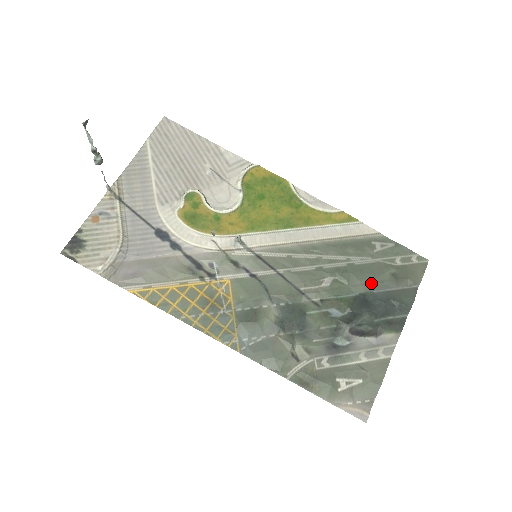
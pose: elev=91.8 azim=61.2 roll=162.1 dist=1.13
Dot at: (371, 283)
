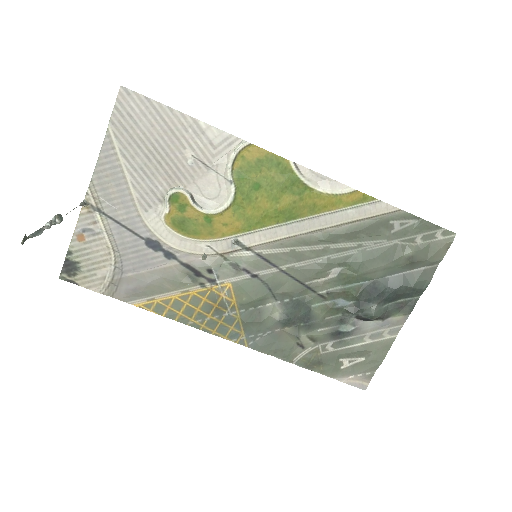
Dot at: (383, 269)
